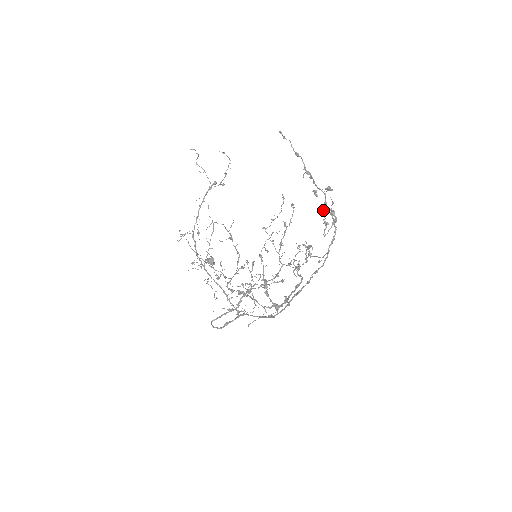
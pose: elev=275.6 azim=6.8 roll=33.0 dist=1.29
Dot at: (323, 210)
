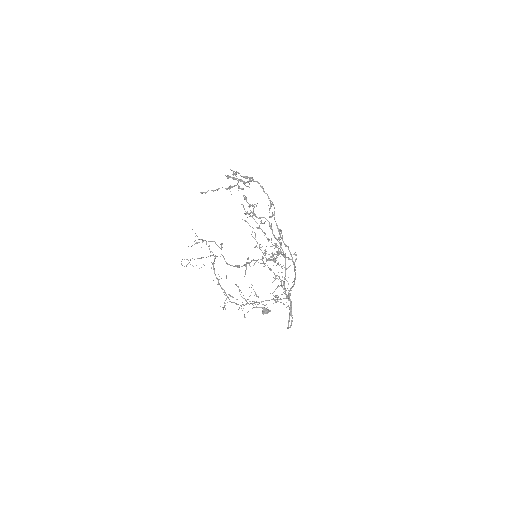
Dot at: (229, 176)
